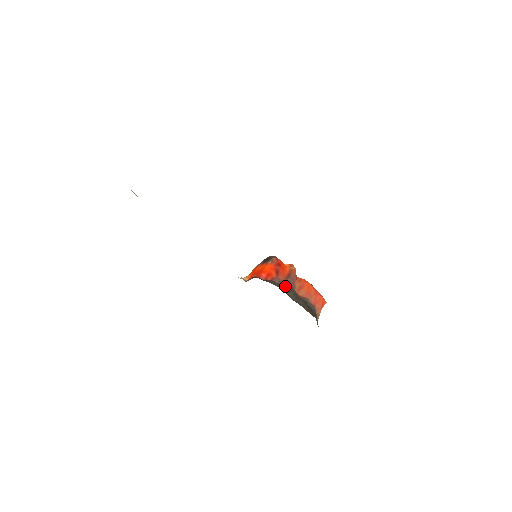
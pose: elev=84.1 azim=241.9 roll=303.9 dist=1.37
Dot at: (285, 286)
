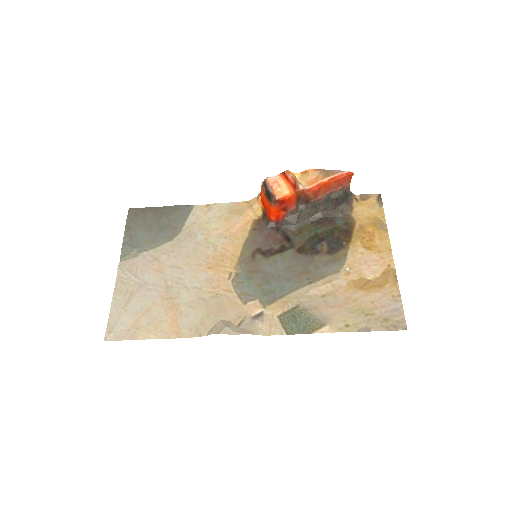
Dot at: (299, 208)
